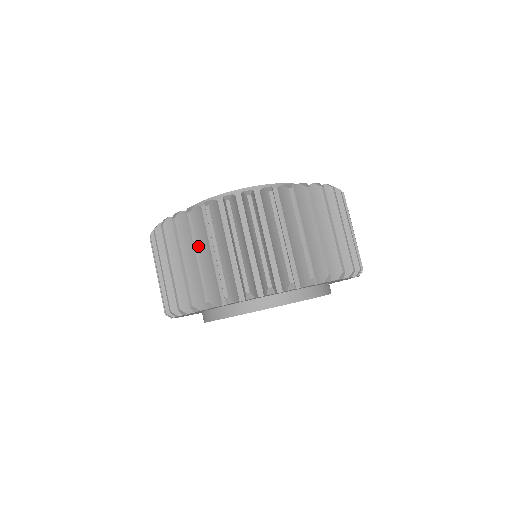
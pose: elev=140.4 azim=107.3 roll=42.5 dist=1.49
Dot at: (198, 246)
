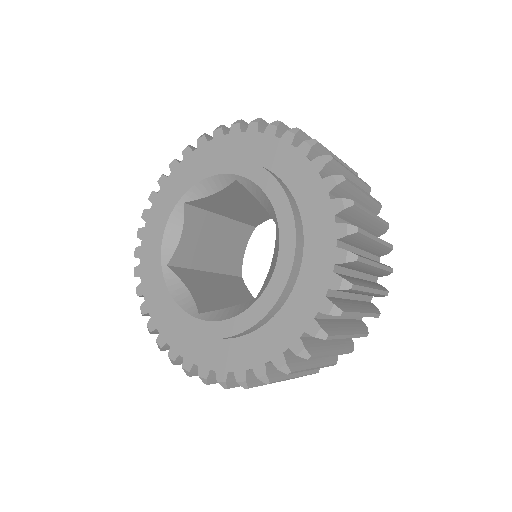
Dot at: (311, 367)
